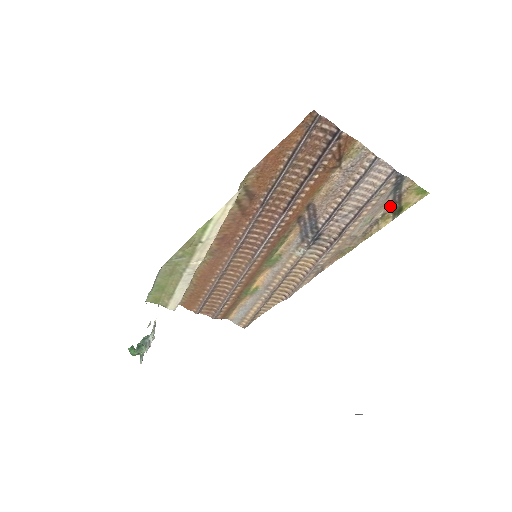
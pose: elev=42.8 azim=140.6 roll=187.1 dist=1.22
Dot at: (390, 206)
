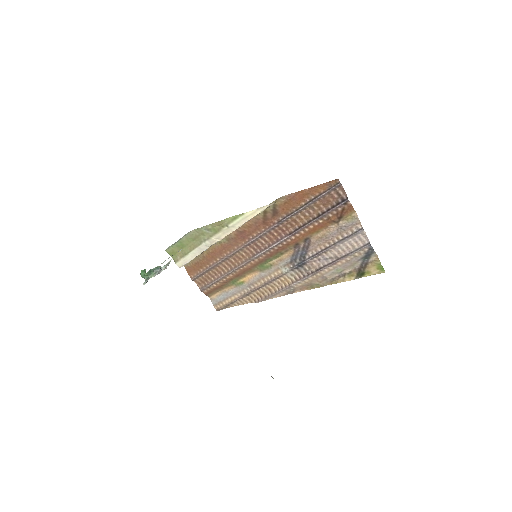
Dot at: (357, 268)
